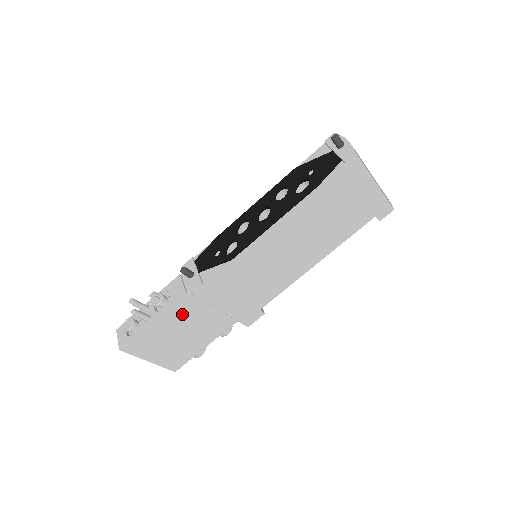
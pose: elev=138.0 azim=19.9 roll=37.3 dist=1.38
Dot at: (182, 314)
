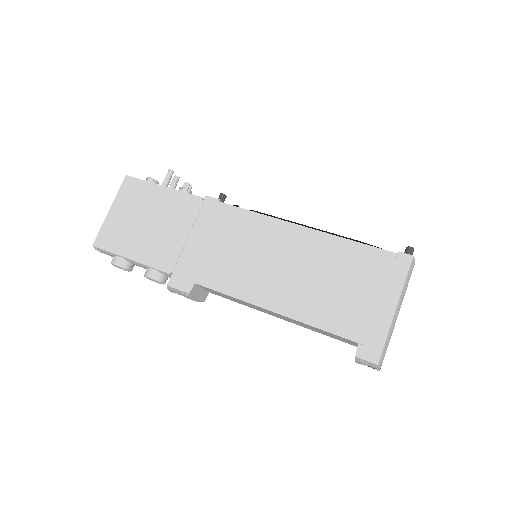
Dot at: (176, 209)
